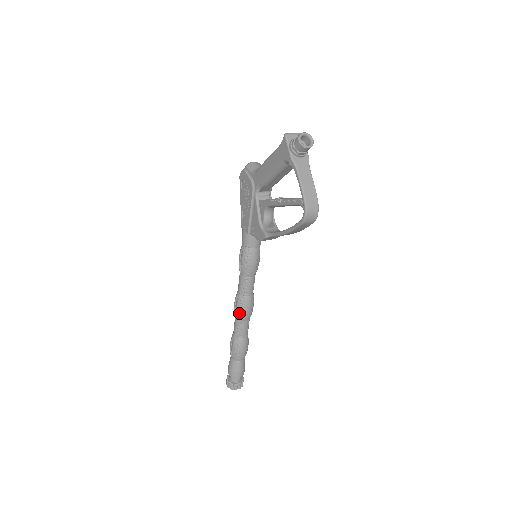
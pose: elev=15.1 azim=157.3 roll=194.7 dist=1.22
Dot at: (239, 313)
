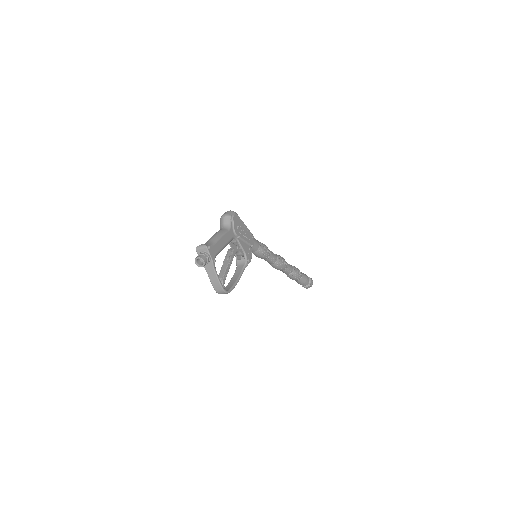
Dot at: occluded
